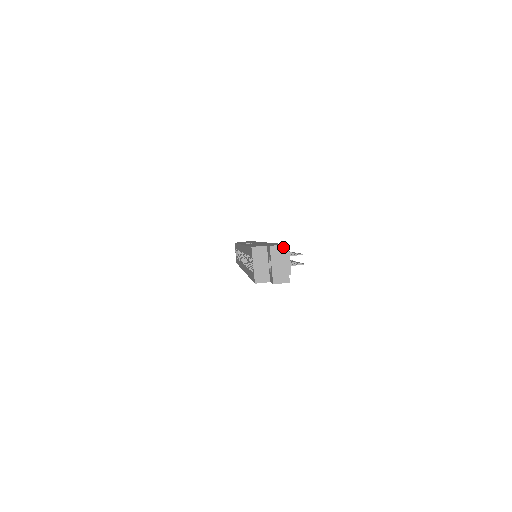
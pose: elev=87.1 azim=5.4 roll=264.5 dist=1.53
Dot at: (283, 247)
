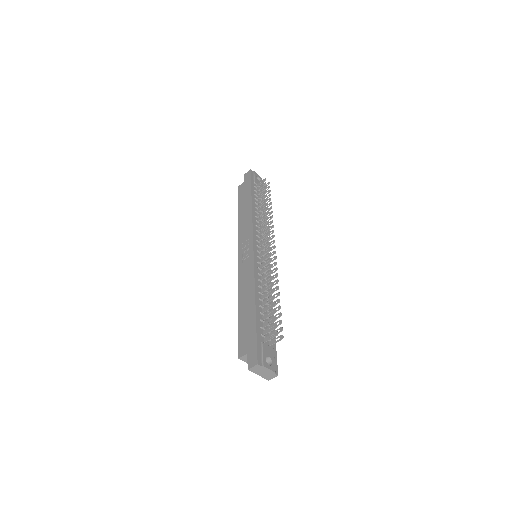
Dot at: (257, 366)
